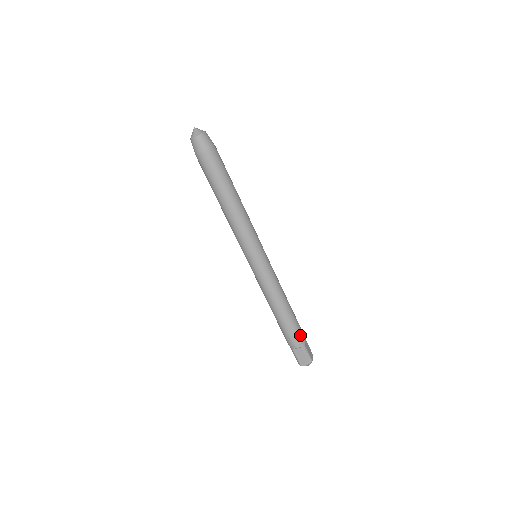
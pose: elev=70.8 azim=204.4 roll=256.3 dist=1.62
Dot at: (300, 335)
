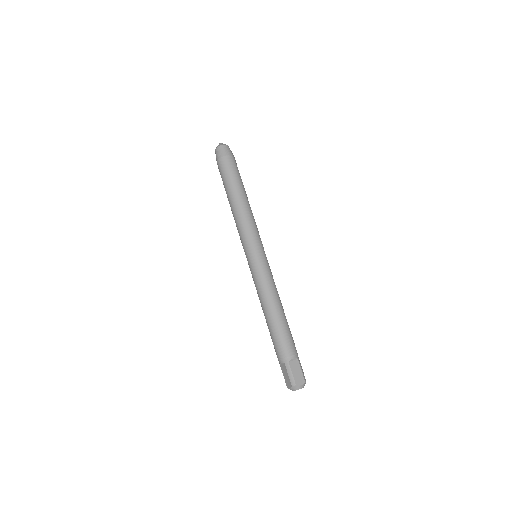
Dot at: occluded
